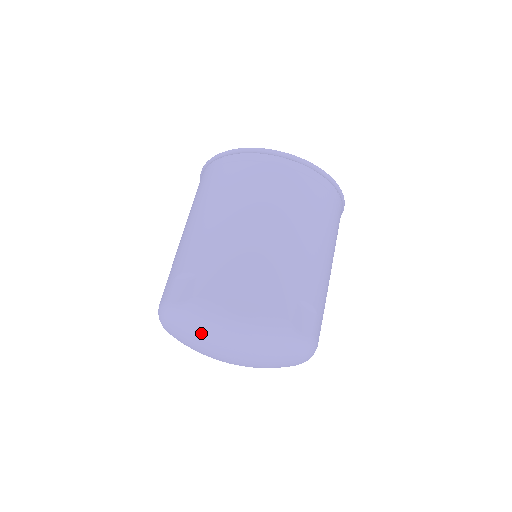
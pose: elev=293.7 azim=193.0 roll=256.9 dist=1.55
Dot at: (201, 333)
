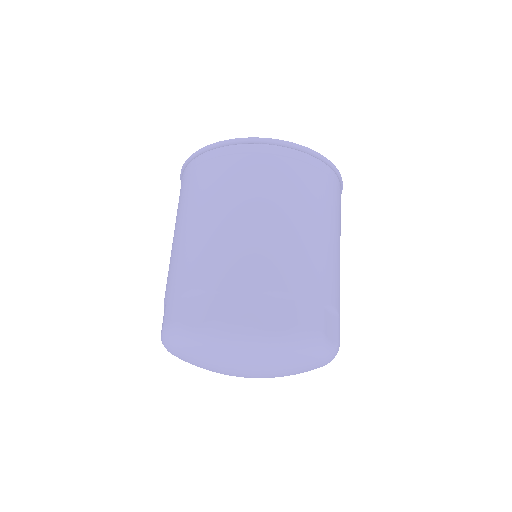
Dot at: (224, 356)
